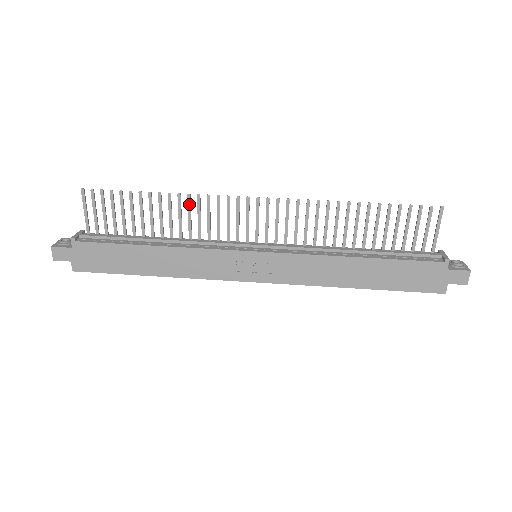
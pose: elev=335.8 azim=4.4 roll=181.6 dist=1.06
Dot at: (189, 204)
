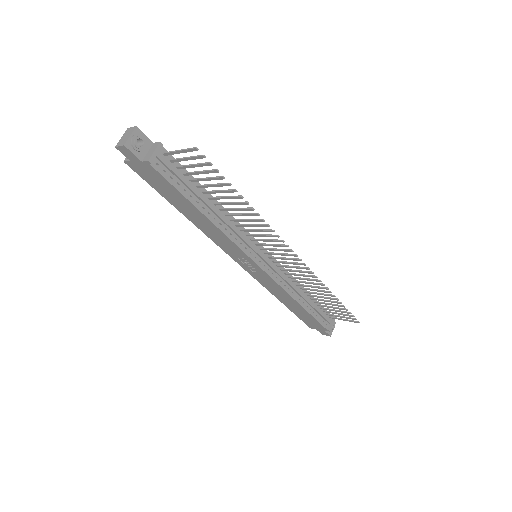
Dot at: (257, 221)
